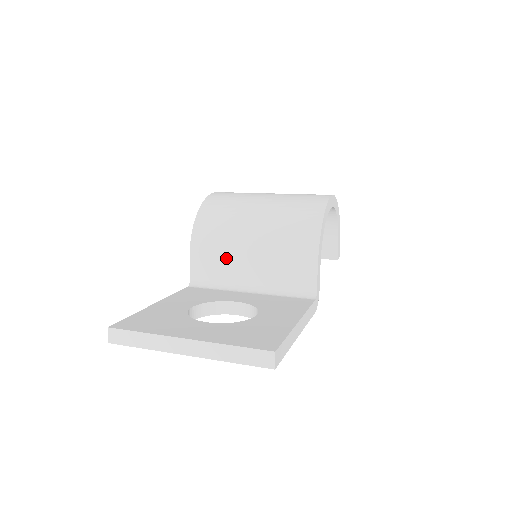
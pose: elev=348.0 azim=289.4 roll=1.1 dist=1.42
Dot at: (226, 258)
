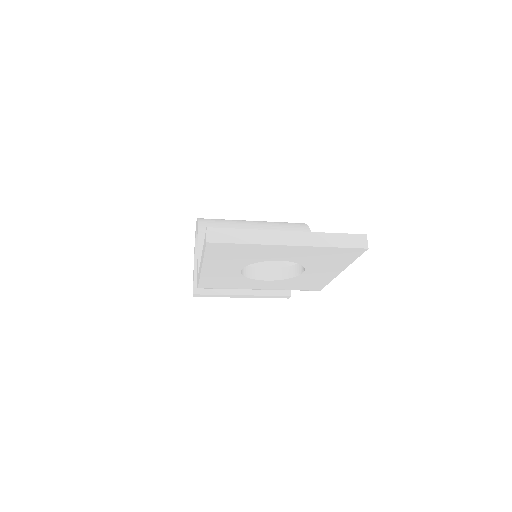
Dot at: occluded
